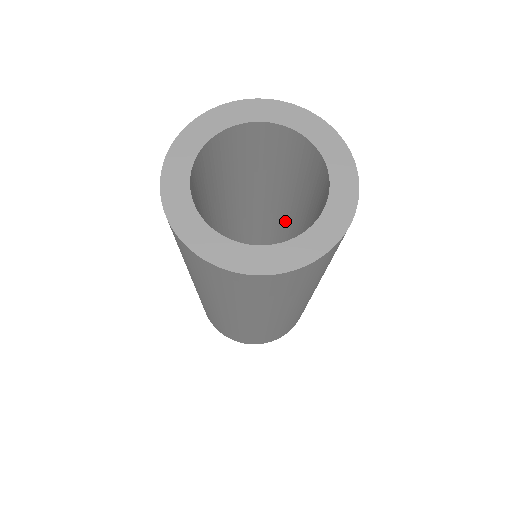
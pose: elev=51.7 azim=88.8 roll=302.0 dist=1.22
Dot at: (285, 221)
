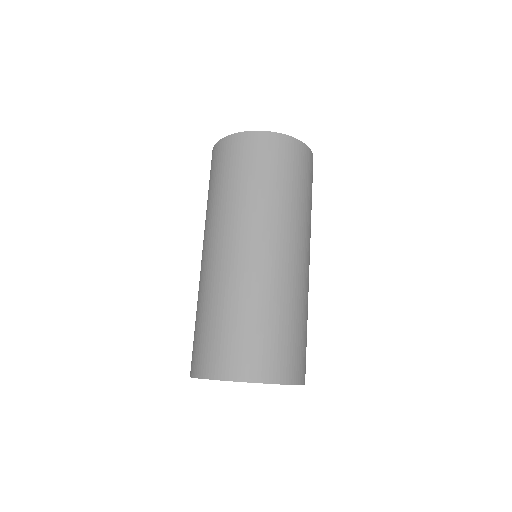
Dot at: occluded
